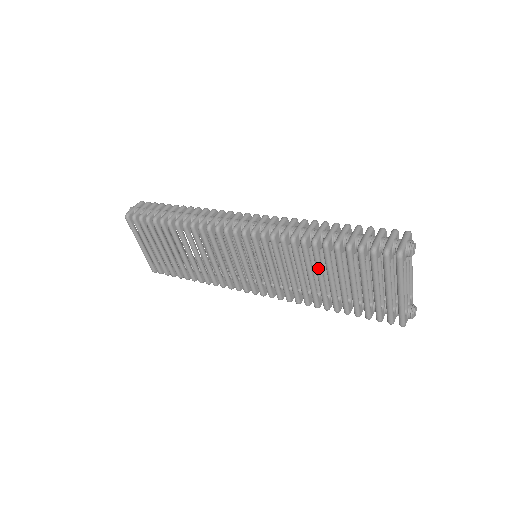
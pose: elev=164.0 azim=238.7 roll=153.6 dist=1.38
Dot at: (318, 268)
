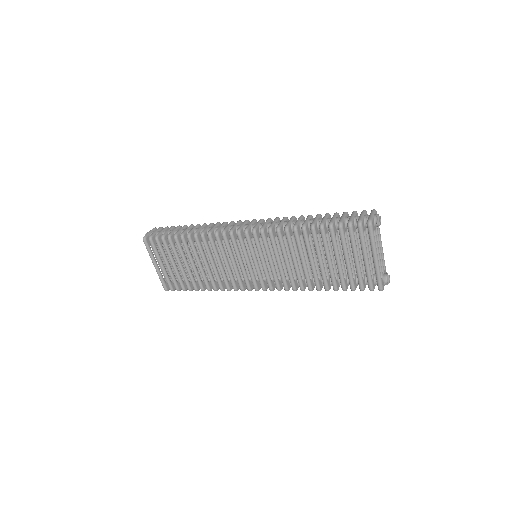
Dot at: (309, 250)
